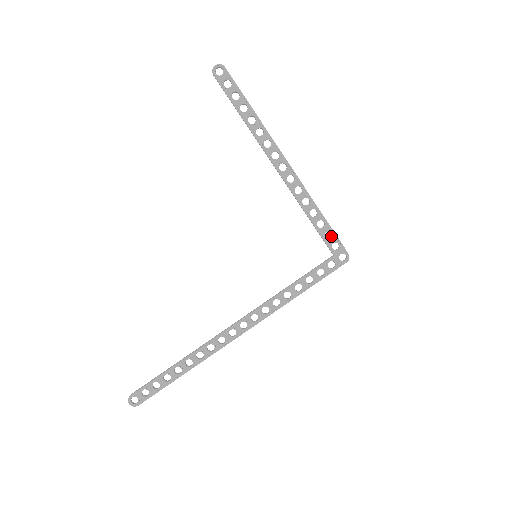
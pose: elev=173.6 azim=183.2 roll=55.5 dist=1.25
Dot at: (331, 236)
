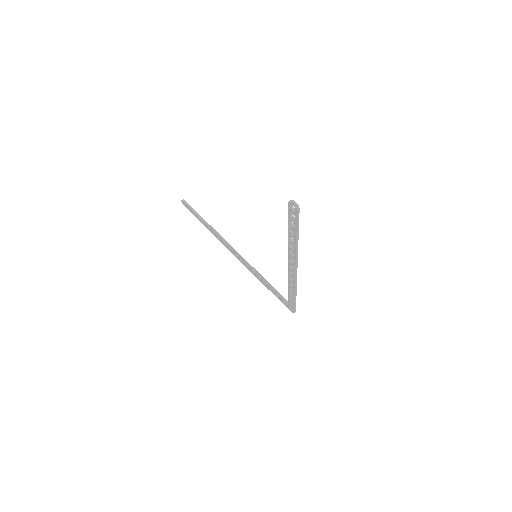
Dot at: (293, 301)
